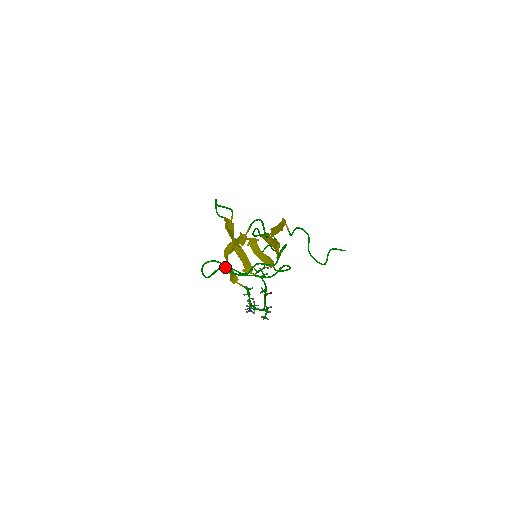
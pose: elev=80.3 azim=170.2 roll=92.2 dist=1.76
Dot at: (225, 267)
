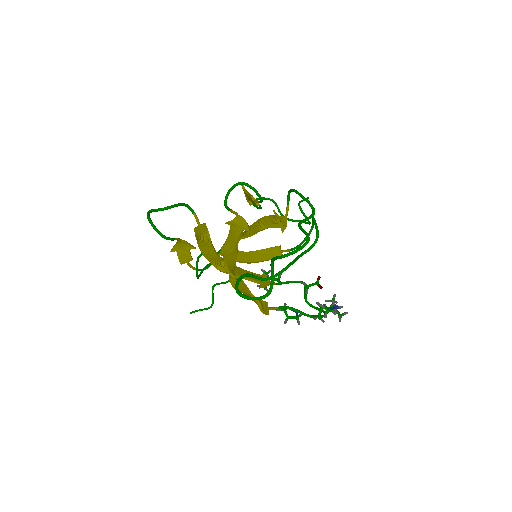
Dot at: (274, 258)
